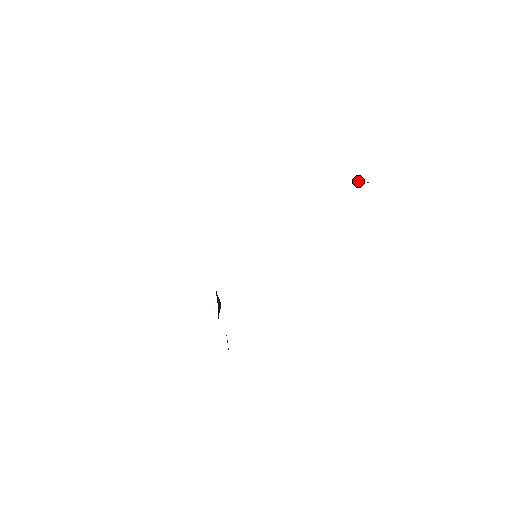
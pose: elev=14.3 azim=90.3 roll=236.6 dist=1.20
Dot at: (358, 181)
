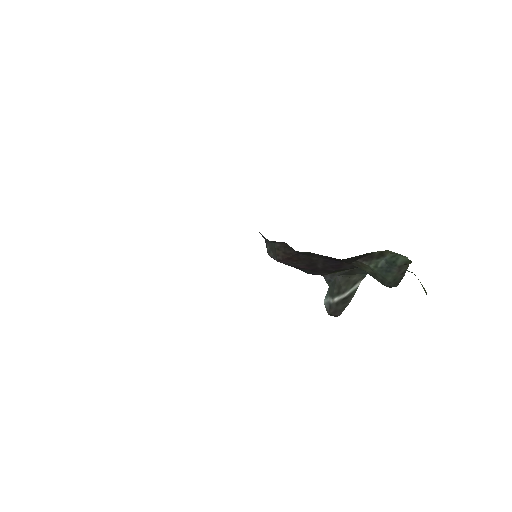
Dot at: occluded
